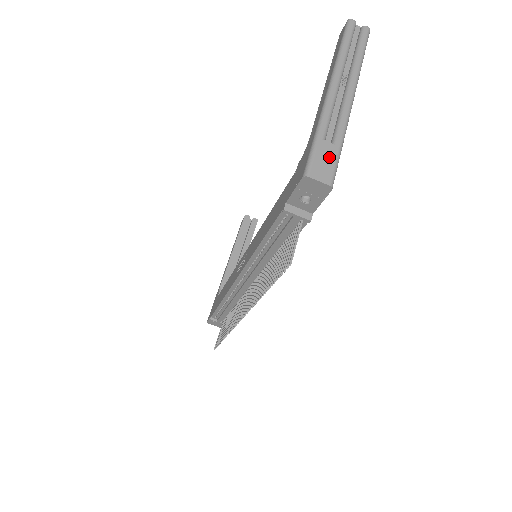
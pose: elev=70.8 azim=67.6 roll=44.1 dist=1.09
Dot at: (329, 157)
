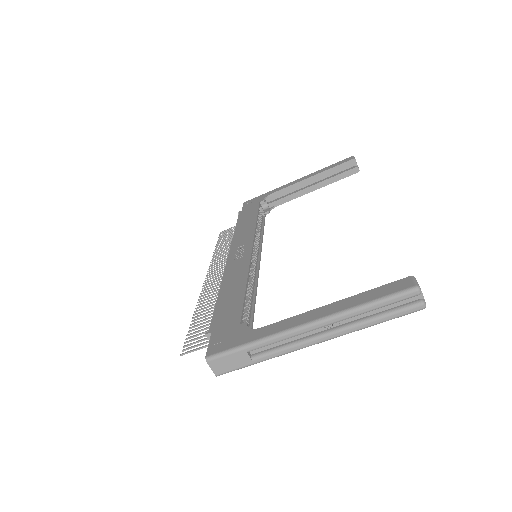
Dot at: (237, 363)
